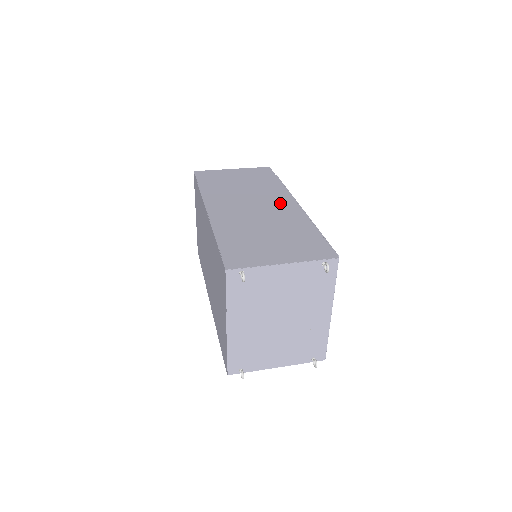
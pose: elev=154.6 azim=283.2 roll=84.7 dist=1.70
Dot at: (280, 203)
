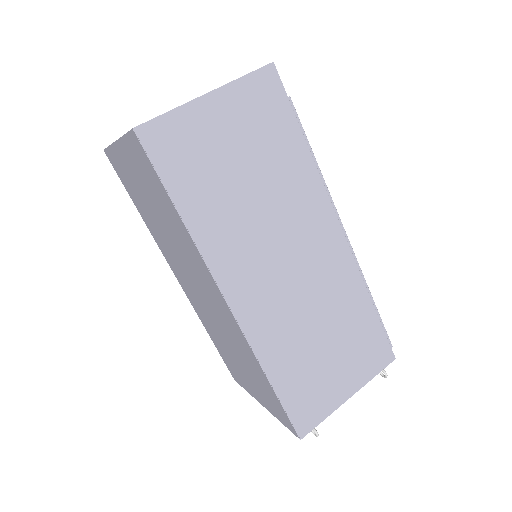
Dot at: (322, 239)
